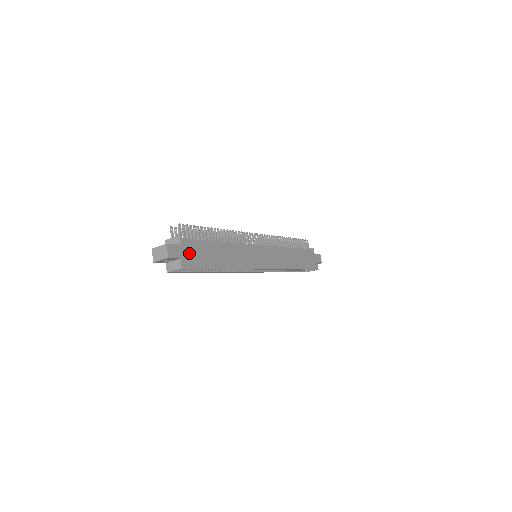
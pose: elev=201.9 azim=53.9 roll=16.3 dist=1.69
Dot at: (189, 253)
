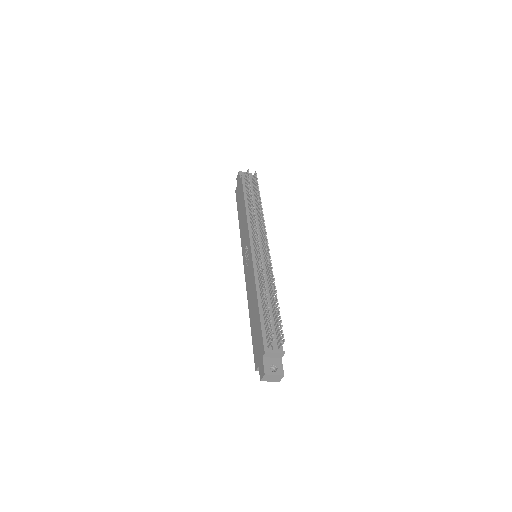
Dot at: occluded
